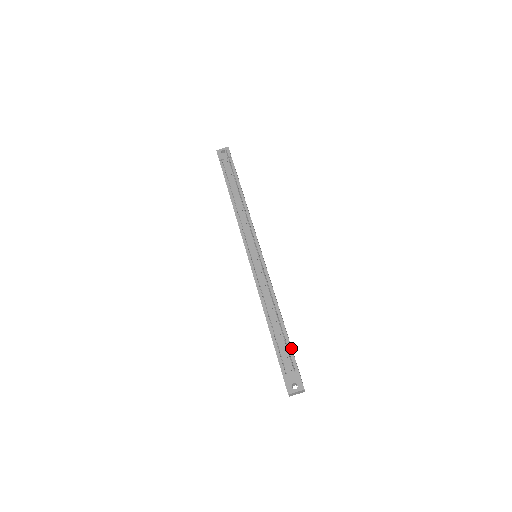
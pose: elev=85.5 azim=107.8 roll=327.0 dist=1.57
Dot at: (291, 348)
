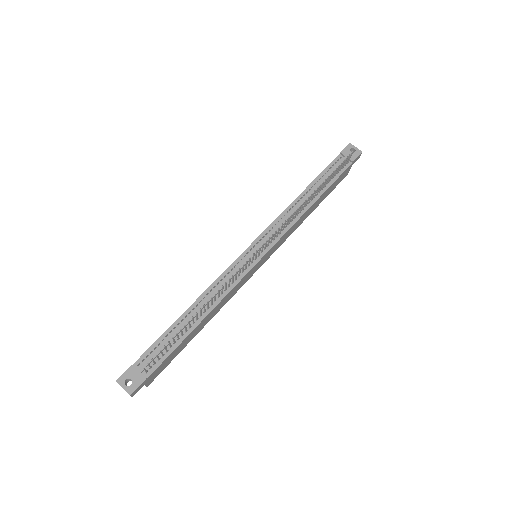
Dot at: (170, 354)
